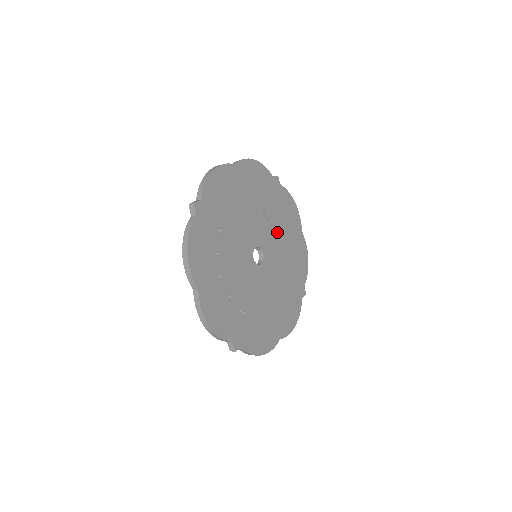
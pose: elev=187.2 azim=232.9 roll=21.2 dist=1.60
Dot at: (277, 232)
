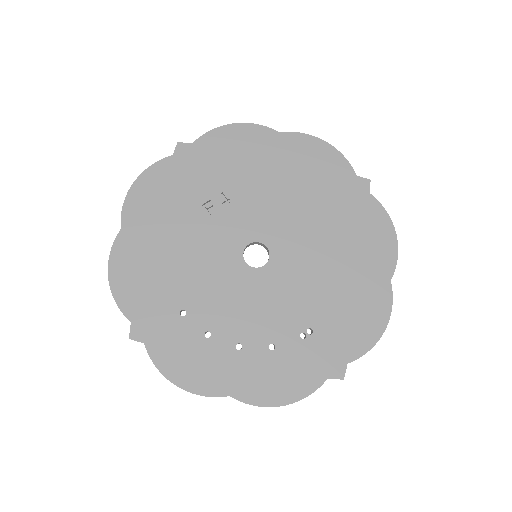
Dot at: (249, 193)
